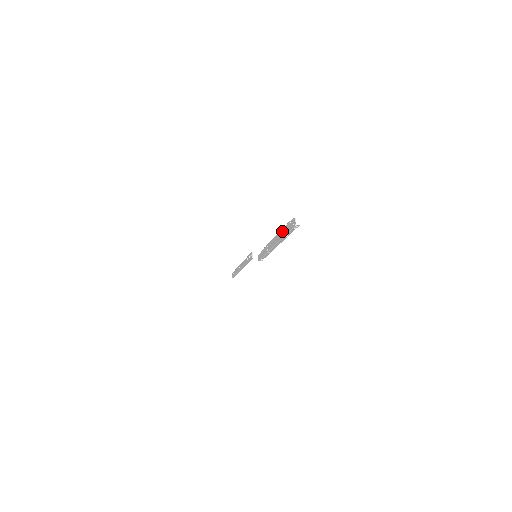
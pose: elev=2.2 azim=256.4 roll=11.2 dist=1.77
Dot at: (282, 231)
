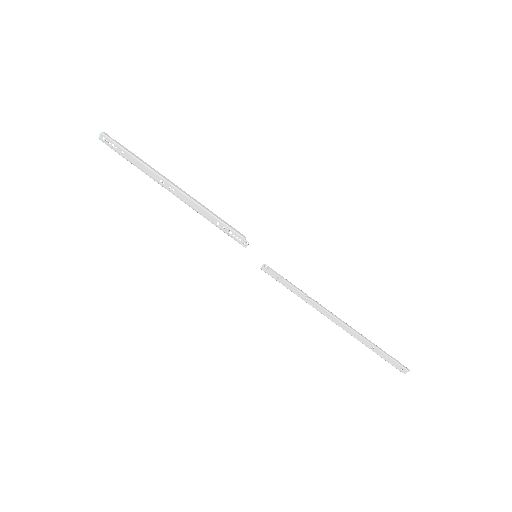
Dot at: (369, 341)
